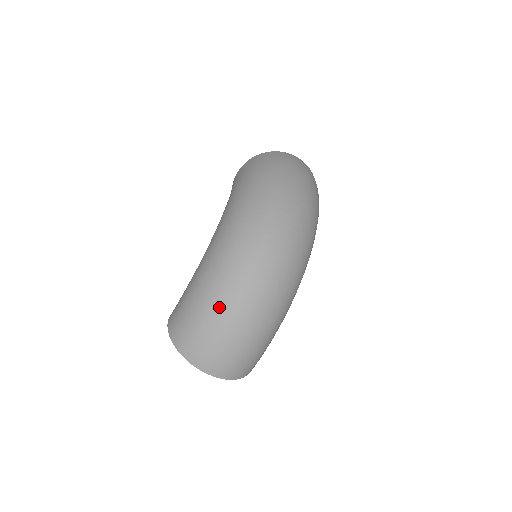
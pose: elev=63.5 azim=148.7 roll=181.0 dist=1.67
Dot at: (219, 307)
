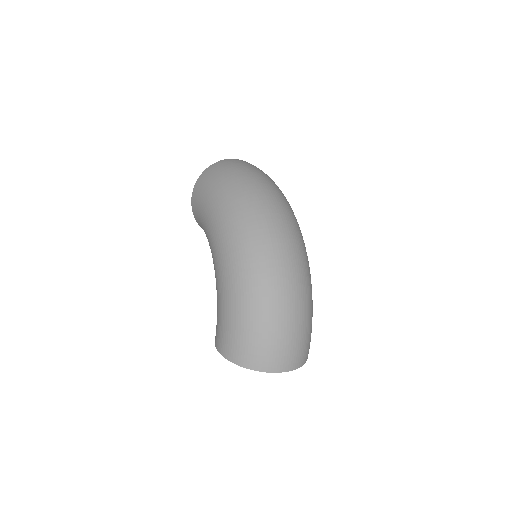
Dot at: (266, 310)
